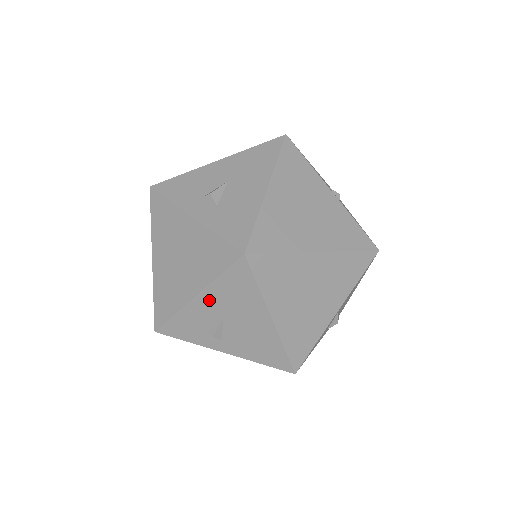
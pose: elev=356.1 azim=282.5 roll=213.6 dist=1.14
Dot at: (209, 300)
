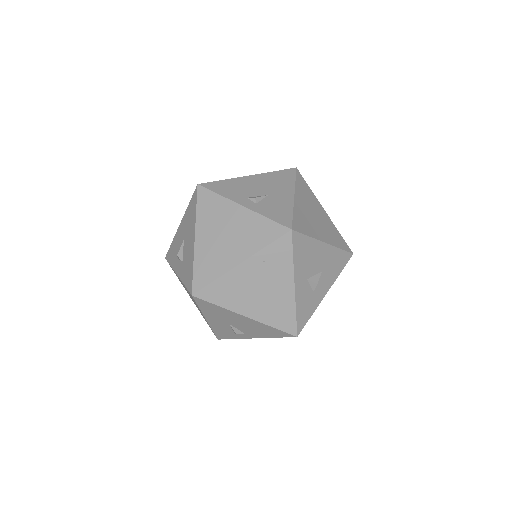
Dot at: (212, 319)
